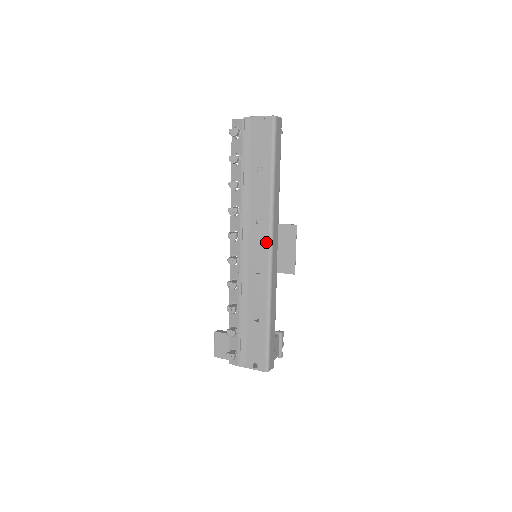
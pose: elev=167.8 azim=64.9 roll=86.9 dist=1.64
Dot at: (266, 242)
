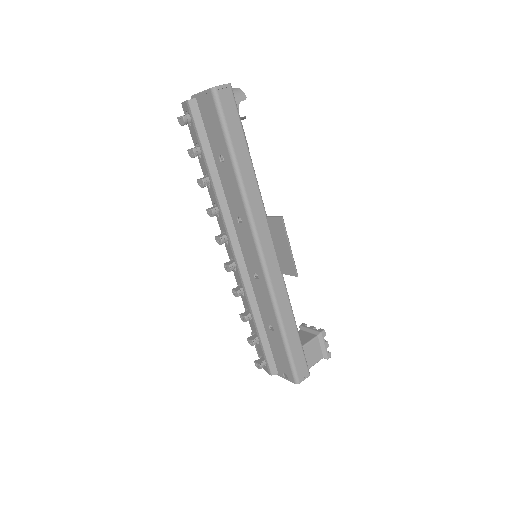
Dot at: (252, 244)
